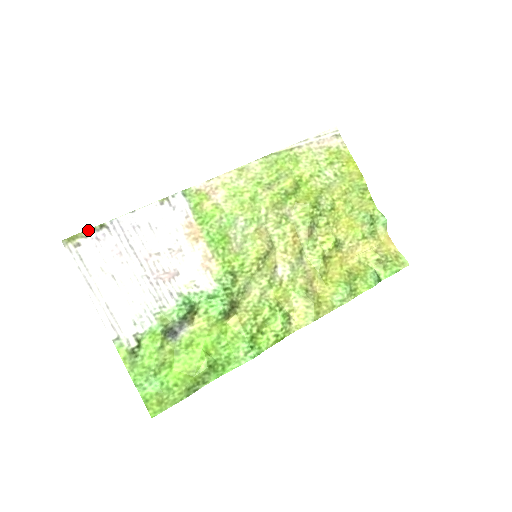
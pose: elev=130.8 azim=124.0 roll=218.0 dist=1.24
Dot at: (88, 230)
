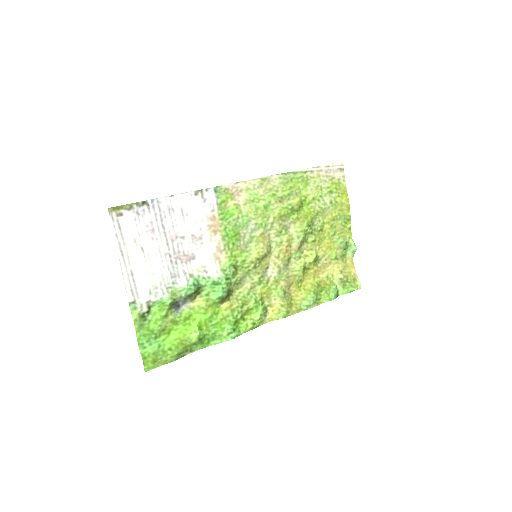
Dot at: (132, 204)
